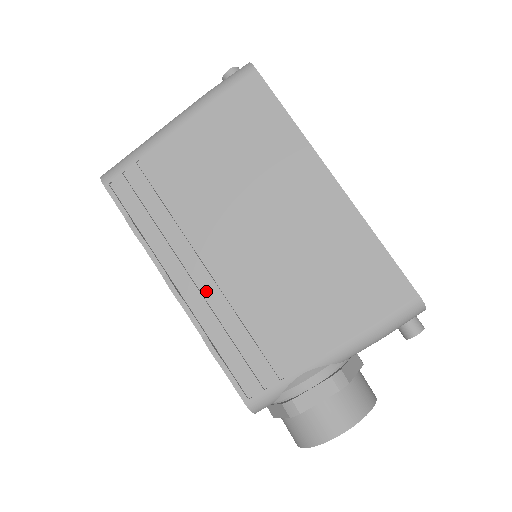
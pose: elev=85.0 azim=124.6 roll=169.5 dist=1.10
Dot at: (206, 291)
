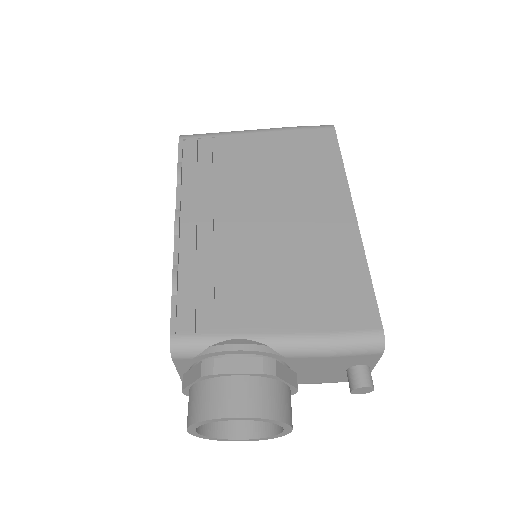
Dot at: (202, 235)
